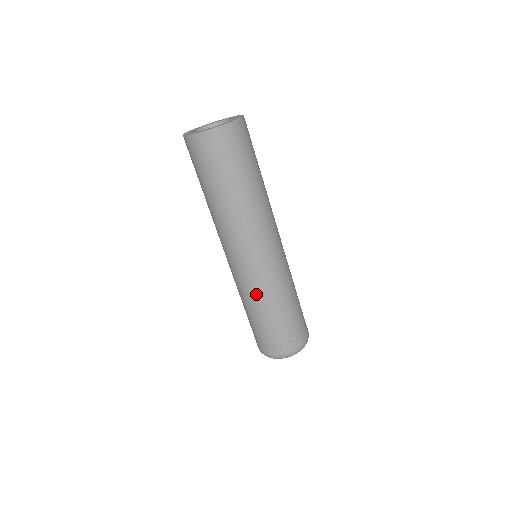
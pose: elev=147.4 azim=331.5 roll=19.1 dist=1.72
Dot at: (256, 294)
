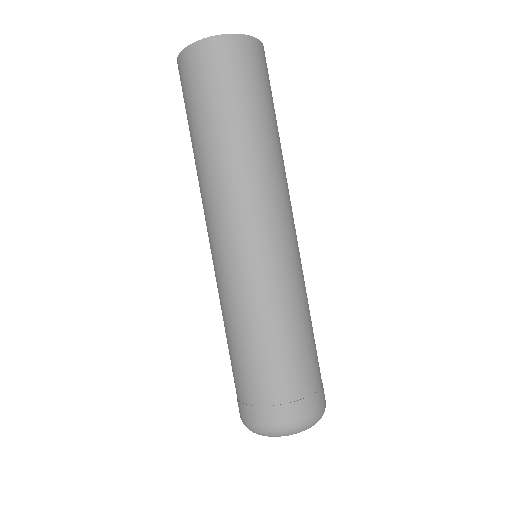
Dot at: (275, 300)
